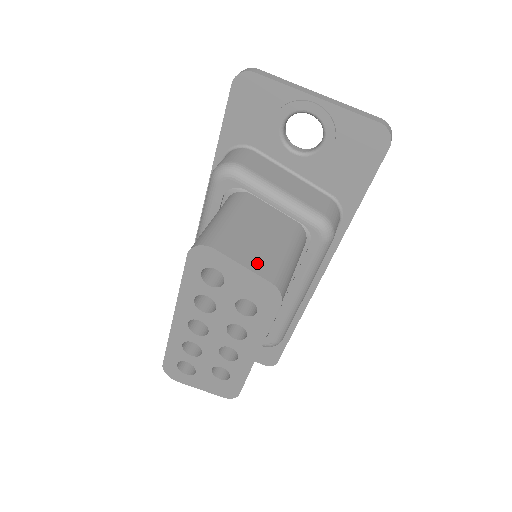
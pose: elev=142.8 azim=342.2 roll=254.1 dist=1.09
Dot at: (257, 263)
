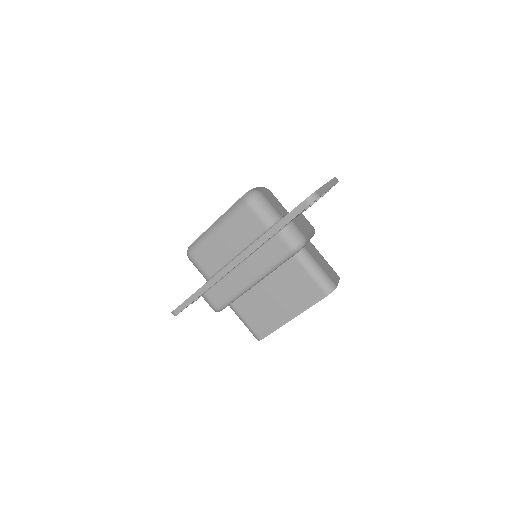
Dot at: (335, 276)
